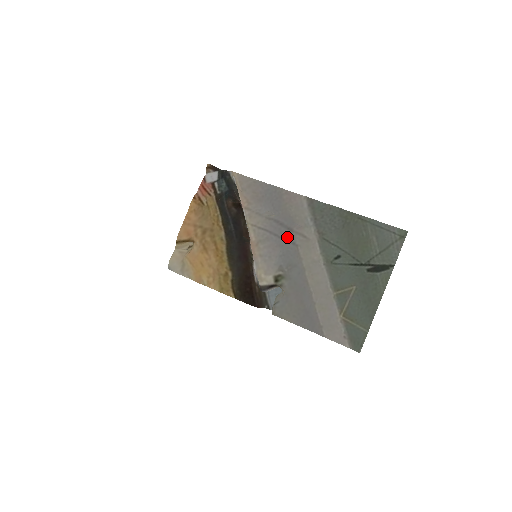
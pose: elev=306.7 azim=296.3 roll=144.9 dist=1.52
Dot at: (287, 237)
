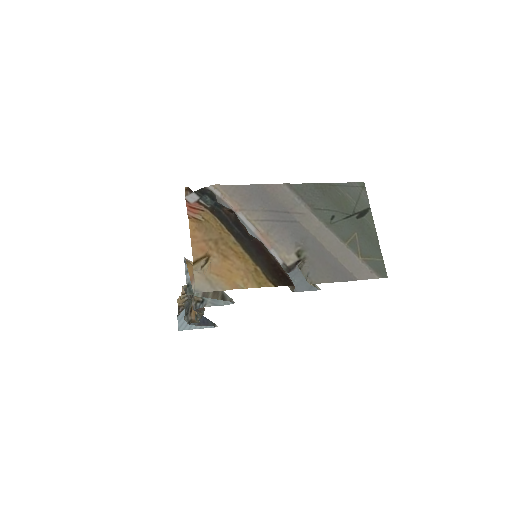
Dot at: (288, 219)
